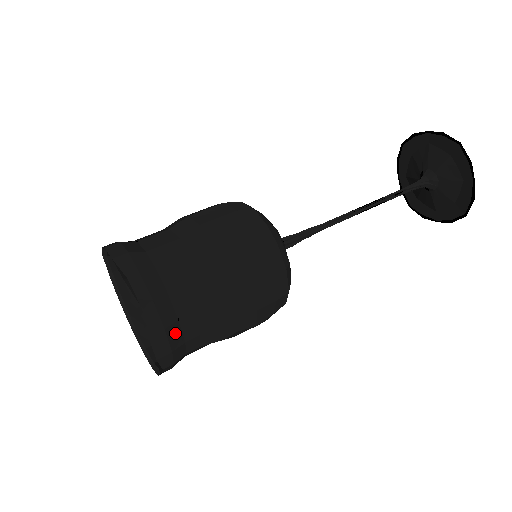
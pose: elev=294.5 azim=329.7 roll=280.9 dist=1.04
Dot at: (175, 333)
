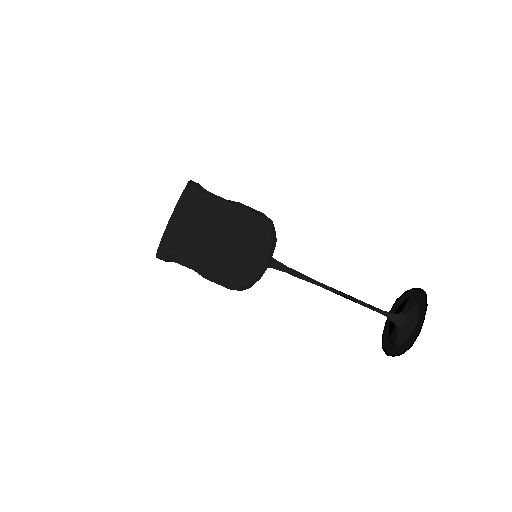
Dot at: occluded
